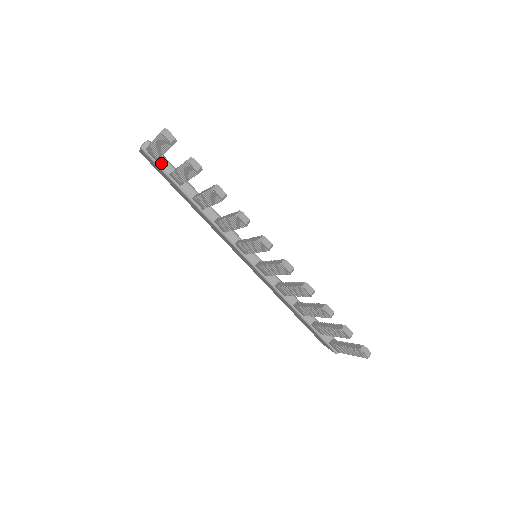
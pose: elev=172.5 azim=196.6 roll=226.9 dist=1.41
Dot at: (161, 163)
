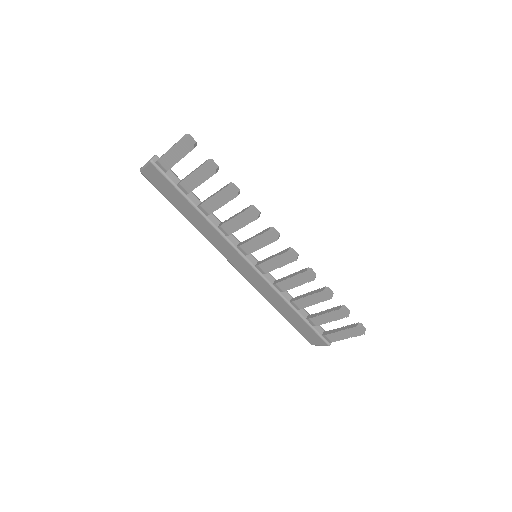
Dot at: (169, 175)
